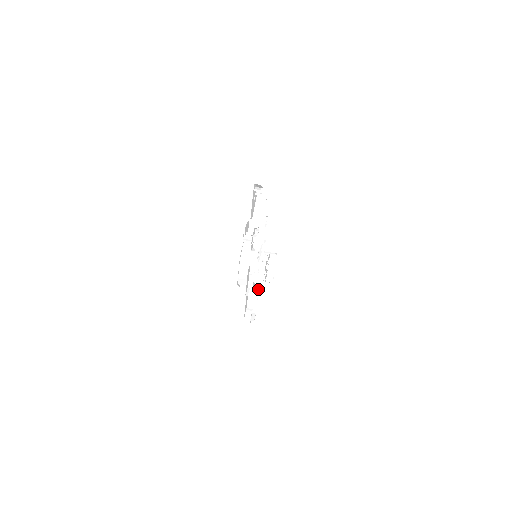
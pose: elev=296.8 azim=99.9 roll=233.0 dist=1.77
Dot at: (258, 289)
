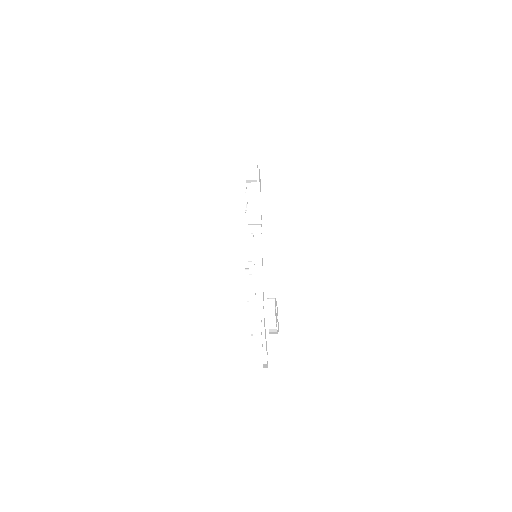
Dot at: (264, 325)
